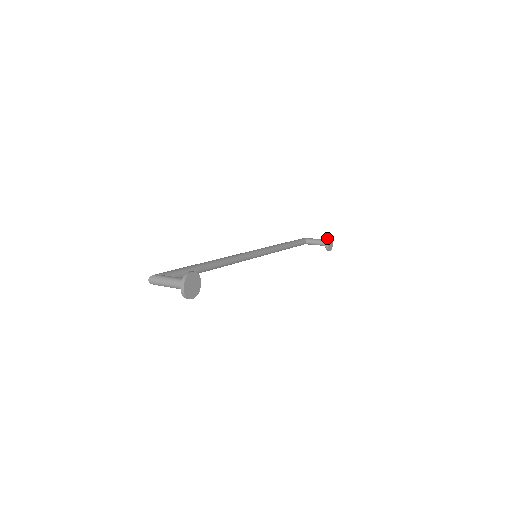
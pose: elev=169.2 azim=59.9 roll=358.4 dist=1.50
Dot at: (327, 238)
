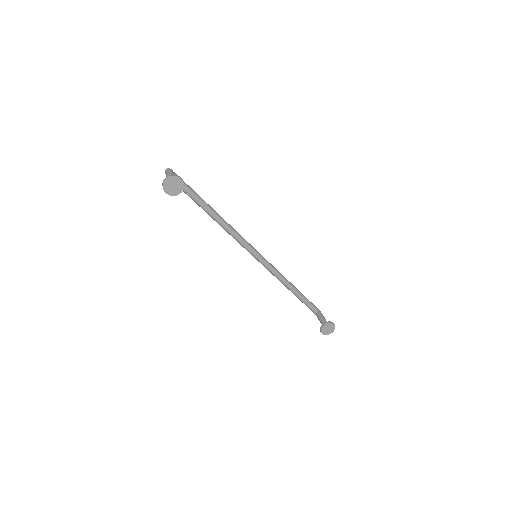
Dot at: (329, 322)
